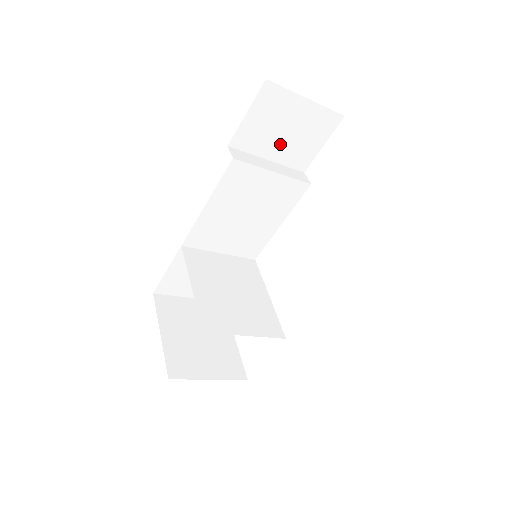
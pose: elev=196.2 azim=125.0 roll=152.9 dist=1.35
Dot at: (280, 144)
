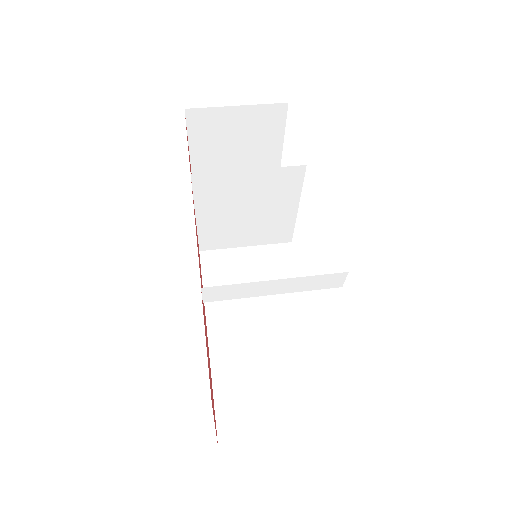
Dot at: occluded
